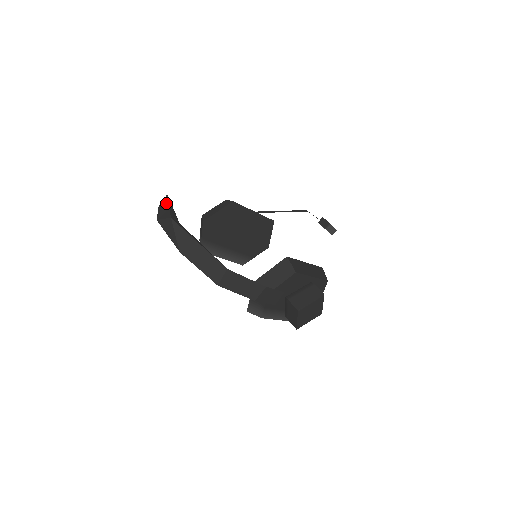
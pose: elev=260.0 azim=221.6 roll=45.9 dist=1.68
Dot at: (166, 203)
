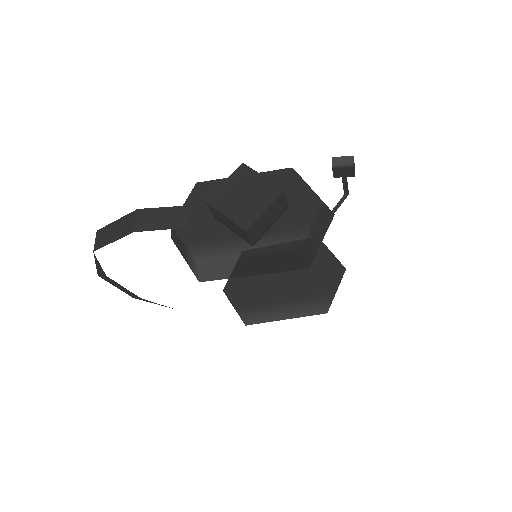
Dot at: occluded
